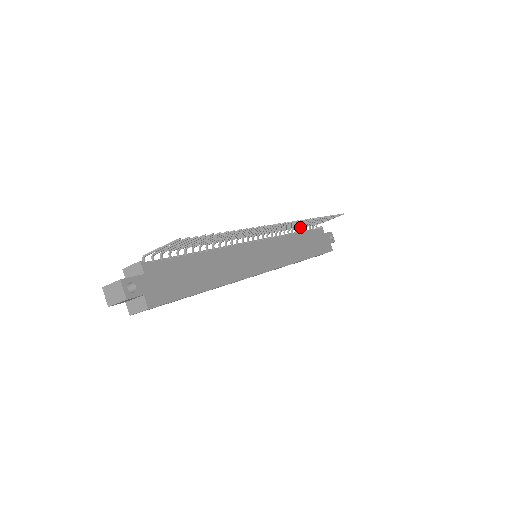
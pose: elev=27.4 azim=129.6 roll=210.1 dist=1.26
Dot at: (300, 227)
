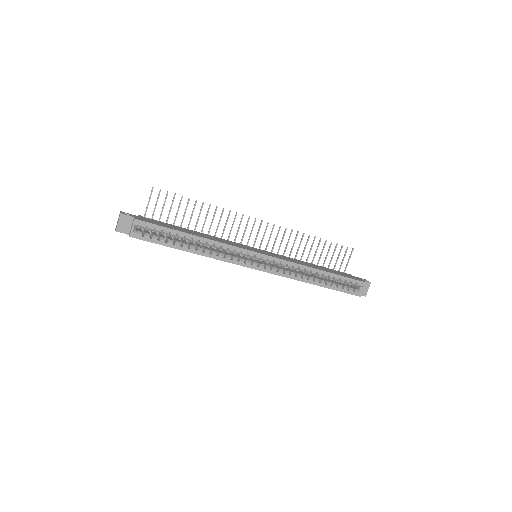
Dot at: occluded
